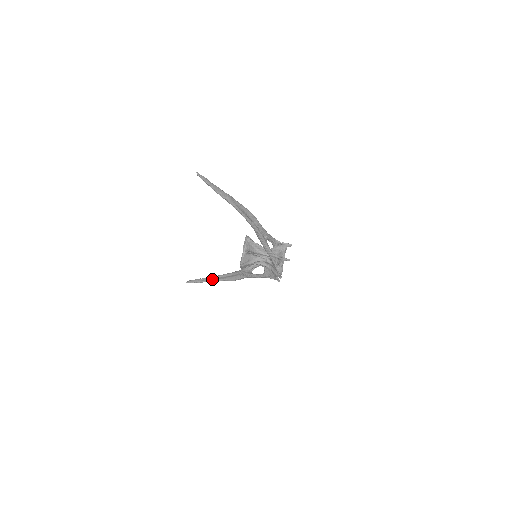
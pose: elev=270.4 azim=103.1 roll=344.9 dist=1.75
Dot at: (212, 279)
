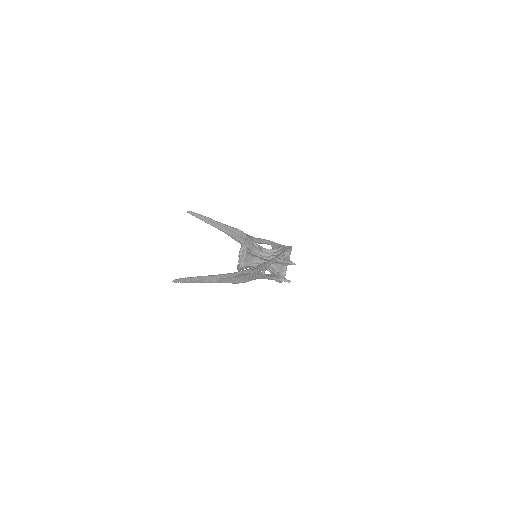
Dot at: (213, 225)
